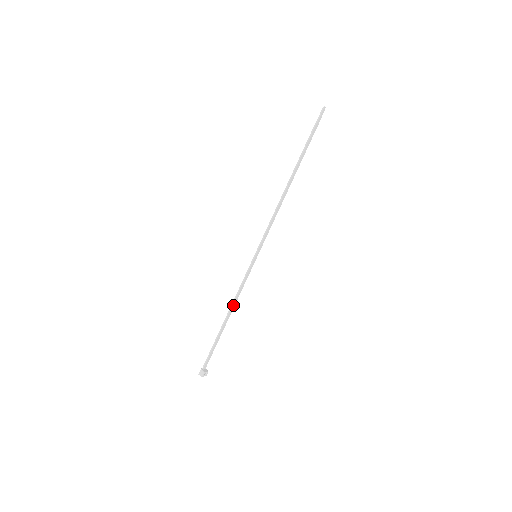
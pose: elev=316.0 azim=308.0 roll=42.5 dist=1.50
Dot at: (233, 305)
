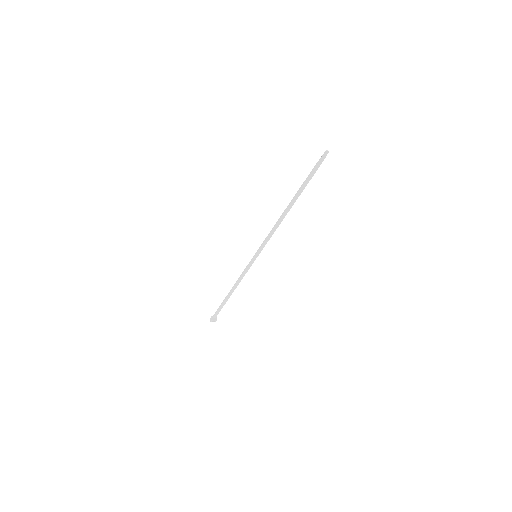
Dot at: (236, 284)
